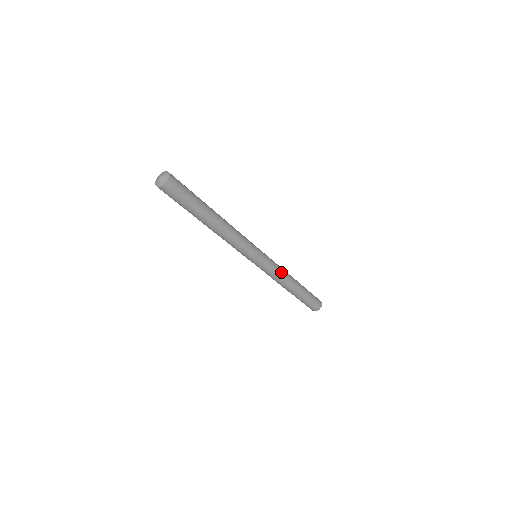
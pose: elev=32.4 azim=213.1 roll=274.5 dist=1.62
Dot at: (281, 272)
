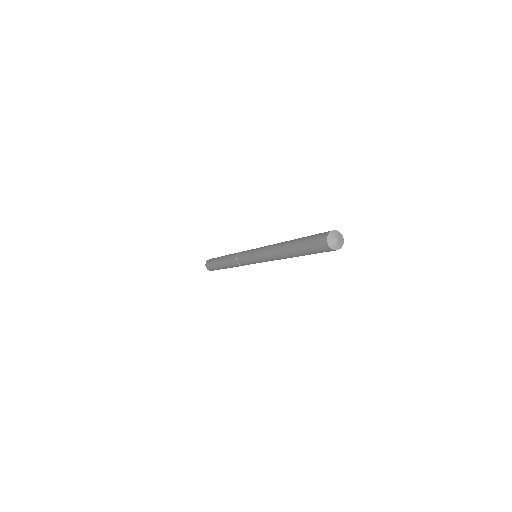
Dot at: occluded
